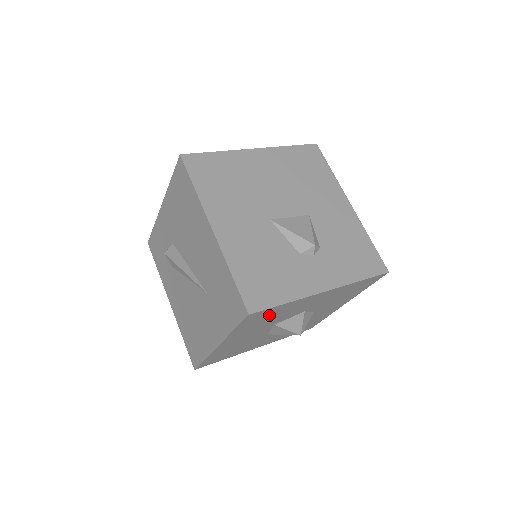
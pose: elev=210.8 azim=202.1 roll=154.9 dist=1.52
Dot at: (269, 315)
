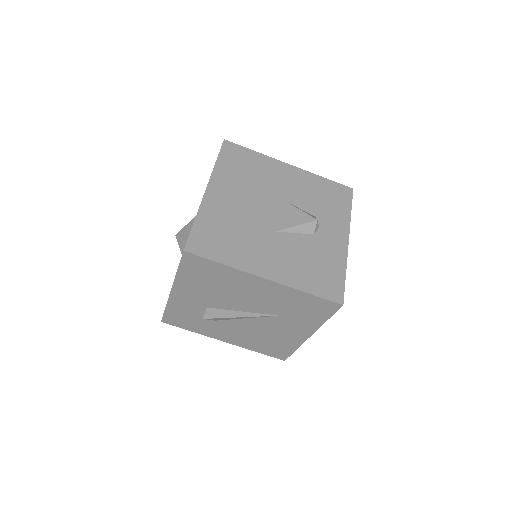
Dot at: occluded
